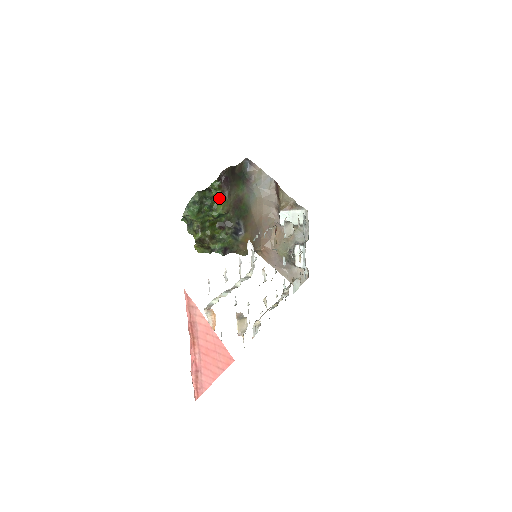
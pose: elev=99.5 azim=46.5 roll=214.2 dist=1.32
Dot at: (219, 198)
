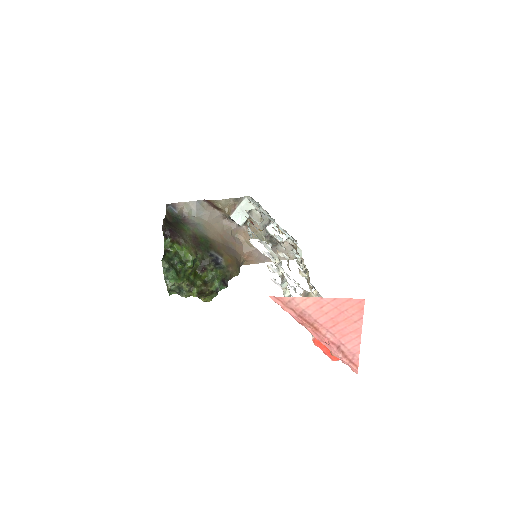
Dot at: (180, 250)
